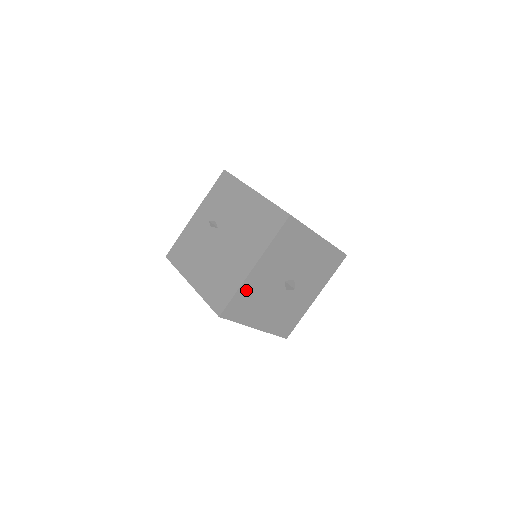
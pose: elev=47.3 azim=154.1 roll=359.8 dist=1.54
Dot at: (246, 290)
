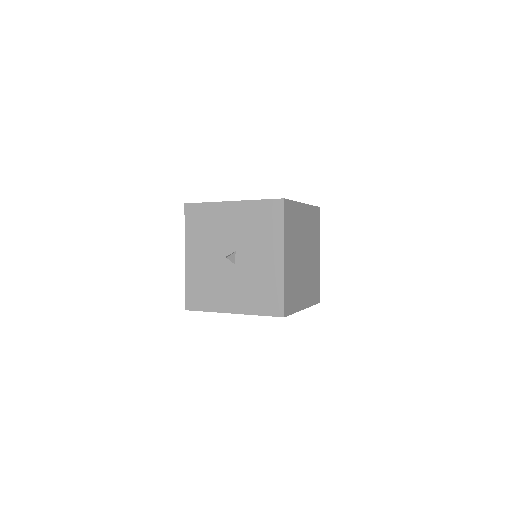
Dot at: (193, 279)
